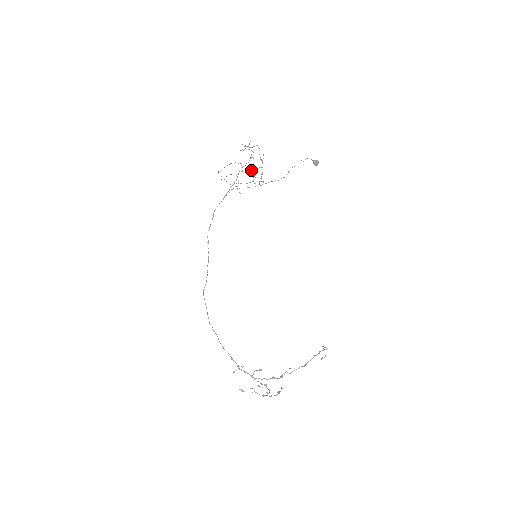
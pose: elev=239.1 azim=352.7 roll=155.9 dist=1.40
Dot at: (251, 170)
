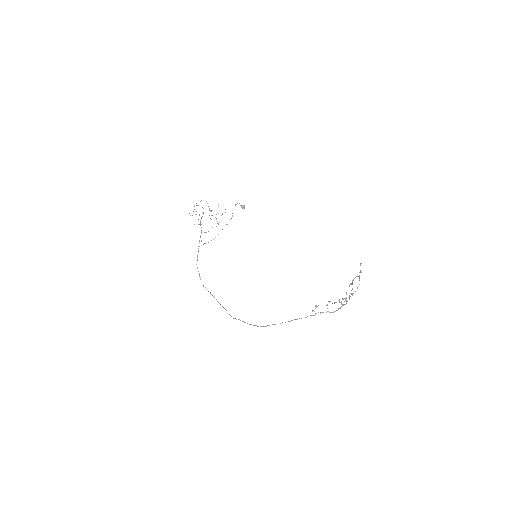
Dot at: occluded
